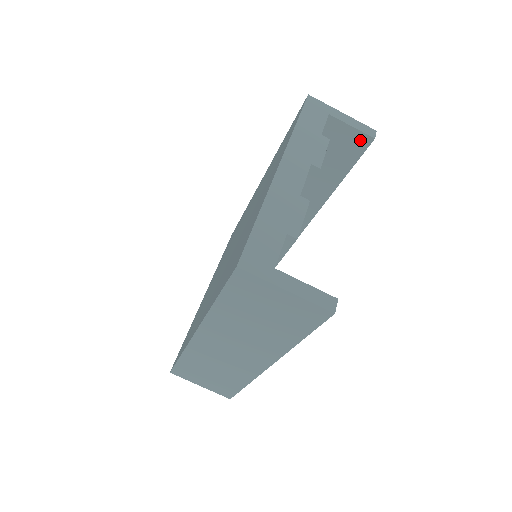
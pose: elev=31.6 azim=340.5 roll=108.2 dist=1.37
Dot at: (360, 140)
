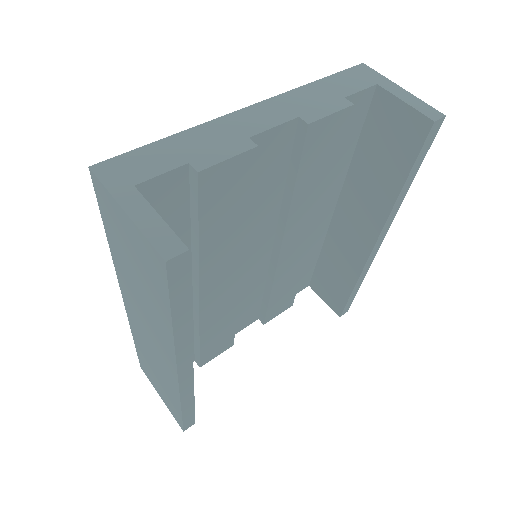
Dot at: (416, 125)
